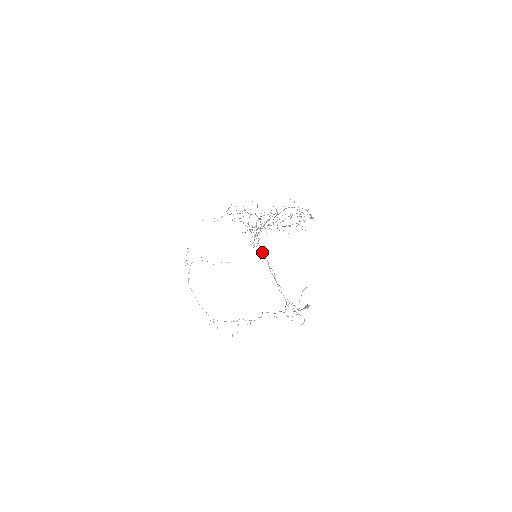
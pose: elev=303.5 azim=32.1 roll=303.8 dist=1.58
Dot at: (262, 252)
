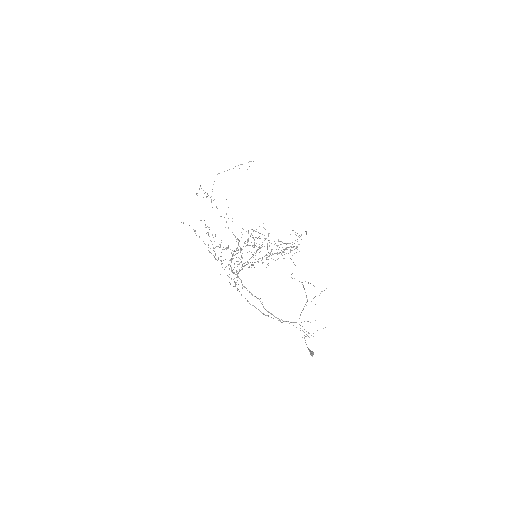
Dot at: (250, 292)
